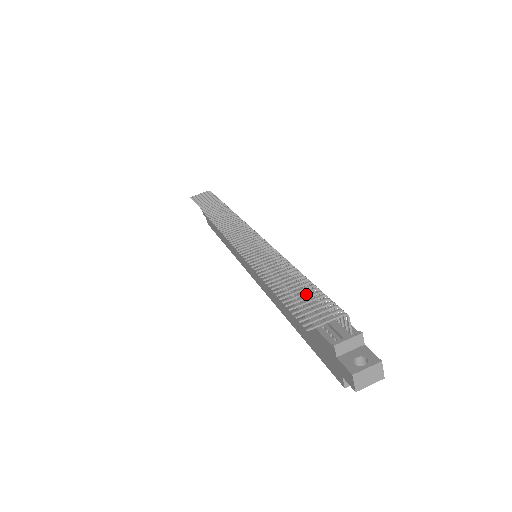
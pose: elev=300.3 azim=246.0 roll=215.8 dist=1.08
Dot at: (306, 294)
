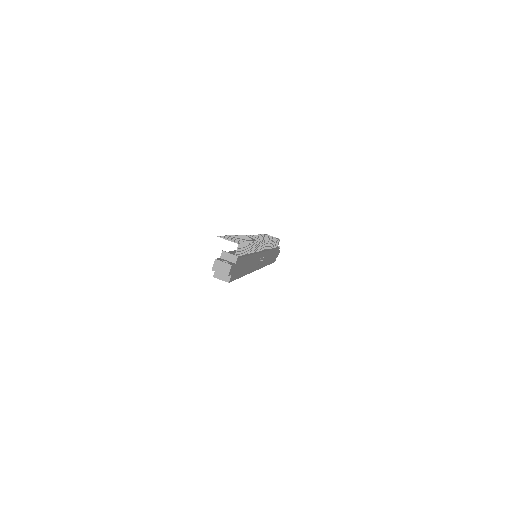
Dot at: occluded
